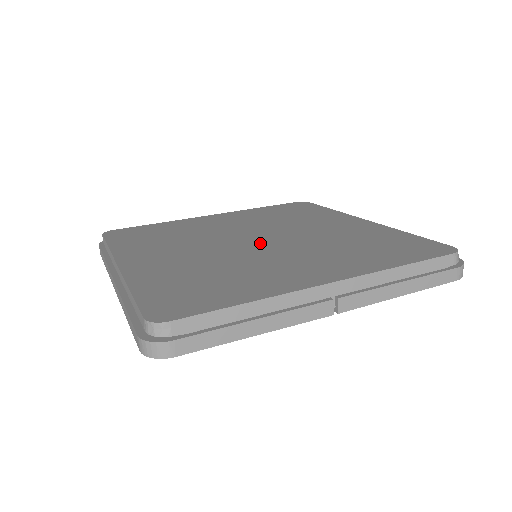
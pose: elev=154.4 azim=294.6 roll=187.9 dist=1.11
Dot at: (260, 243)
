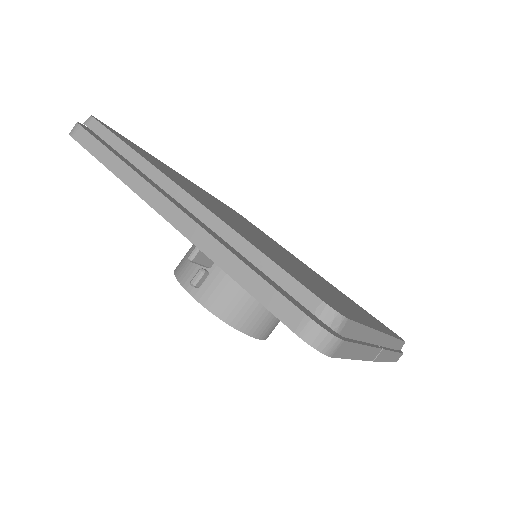
Dot at: (277, 249)
